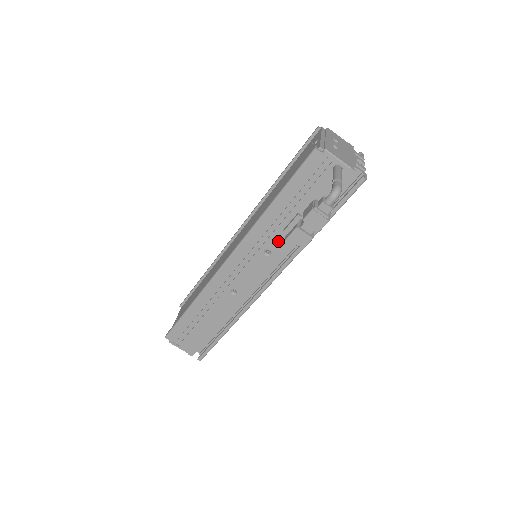
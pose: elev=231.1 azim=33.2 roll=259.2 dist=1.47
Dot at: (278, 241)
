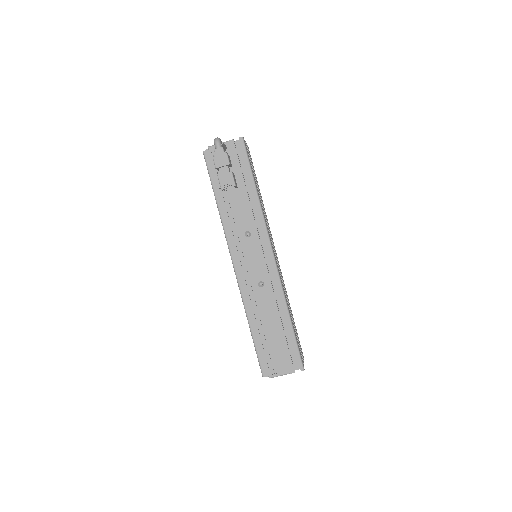
Dot at: (244, 220)
